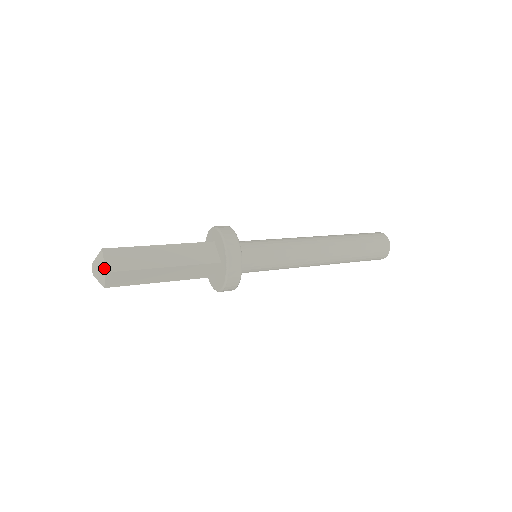
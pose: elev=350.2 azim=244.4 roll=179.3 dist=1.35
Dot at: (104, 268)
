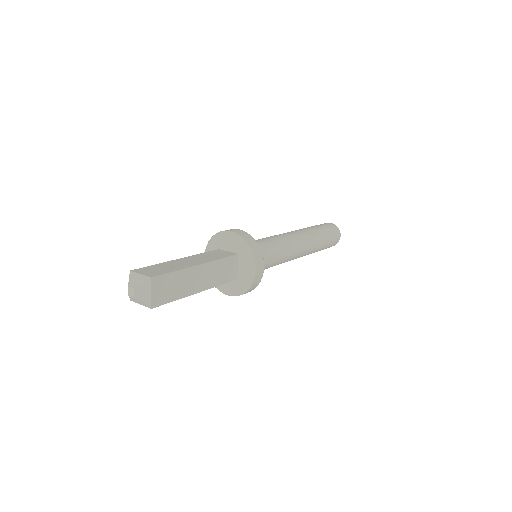
Dot at: (150, 303)
